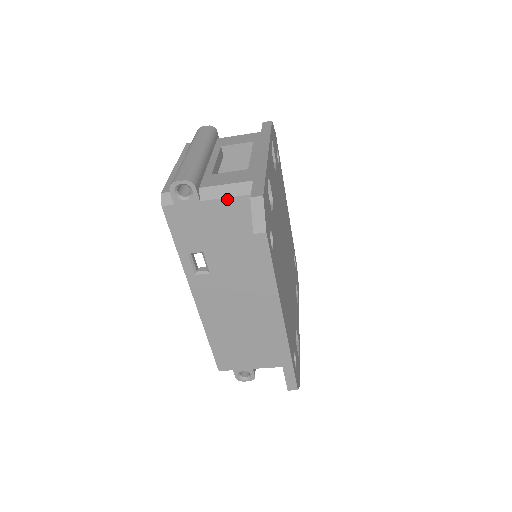
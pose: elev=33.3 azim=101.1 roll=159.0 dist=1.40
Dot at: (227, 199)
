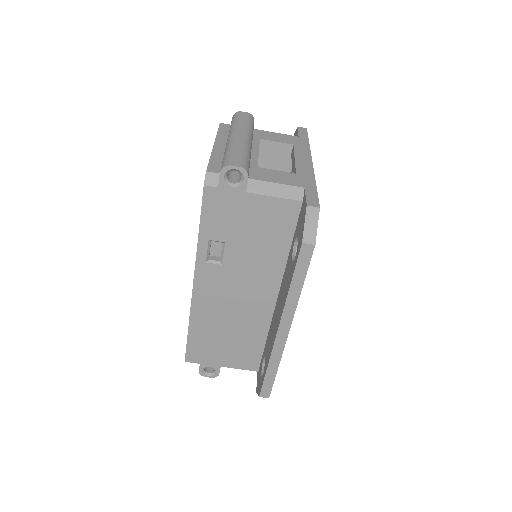
Dot at: (274, 198)
